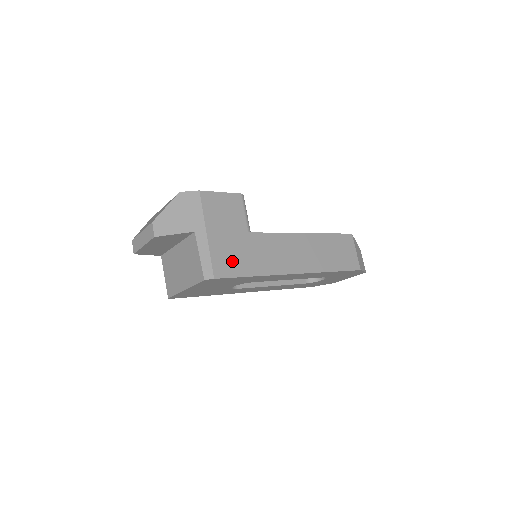
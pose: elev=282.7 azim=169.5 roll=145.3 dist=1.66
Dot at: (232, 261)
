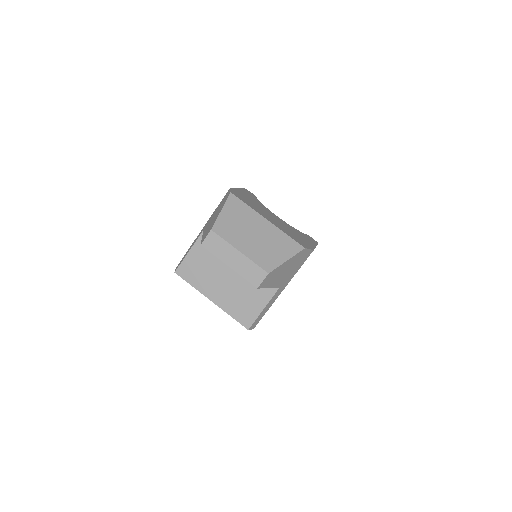
Dot at: occluded
